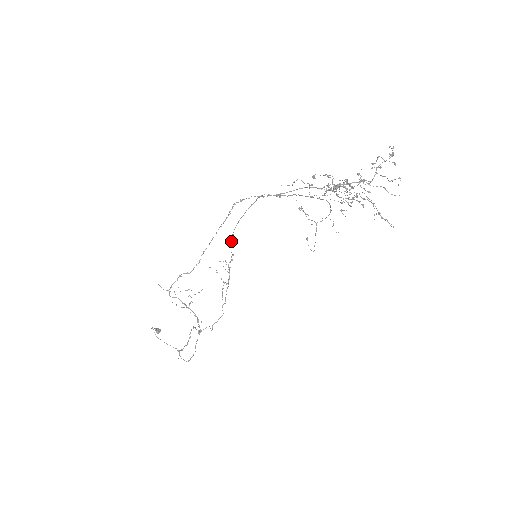
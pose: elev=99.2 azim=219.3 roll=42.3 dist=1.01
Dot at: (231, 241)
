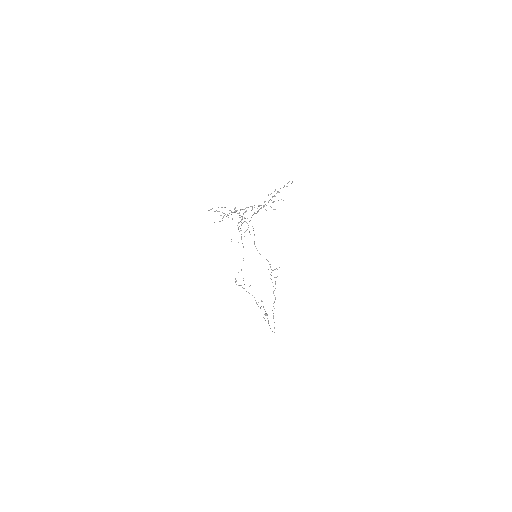
Dot at: (257, 250)
